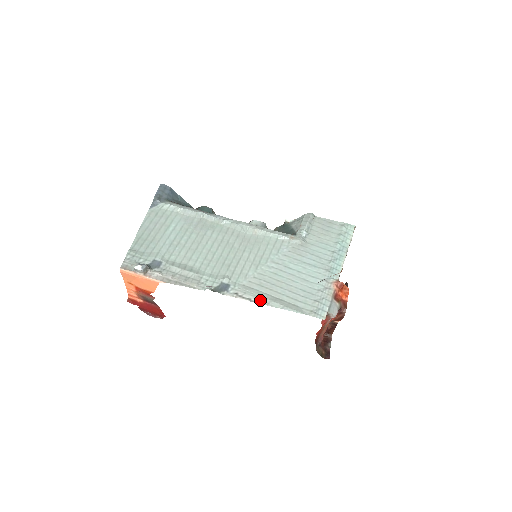
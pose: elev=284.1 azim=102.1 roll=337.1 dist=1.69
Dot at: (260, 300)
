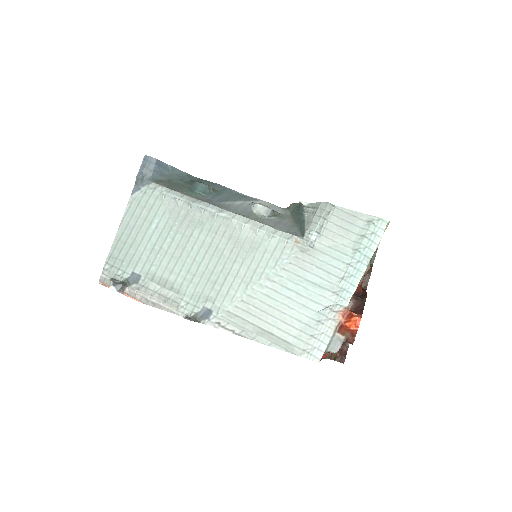
Dot at: (245, 333)
